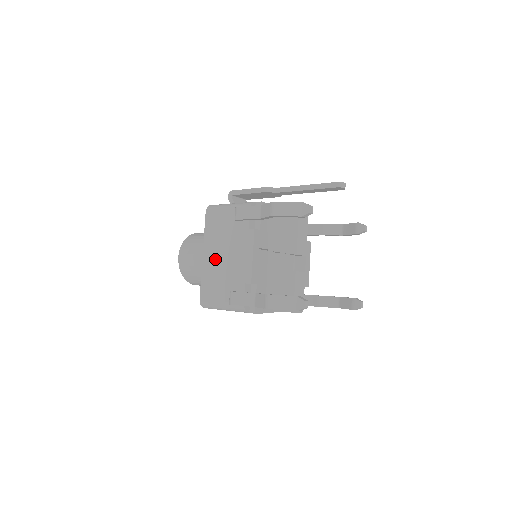
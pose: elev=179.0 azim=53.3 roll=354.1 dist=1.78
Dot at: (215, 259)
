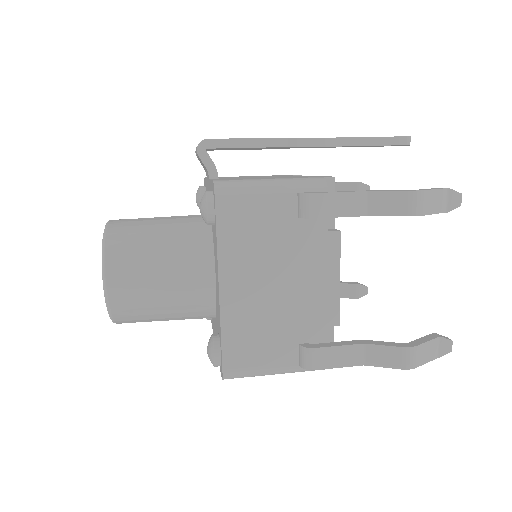
Dot at: (253, 292)
